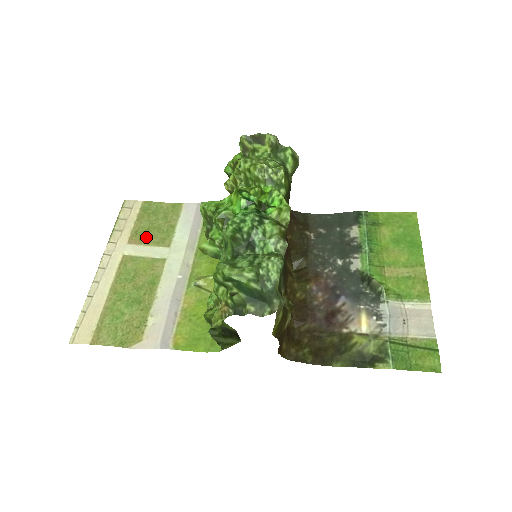
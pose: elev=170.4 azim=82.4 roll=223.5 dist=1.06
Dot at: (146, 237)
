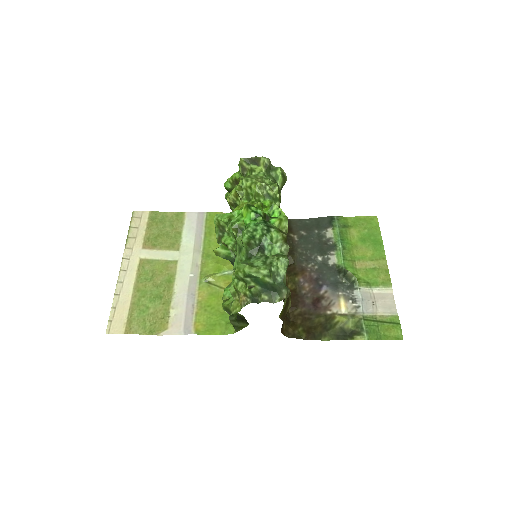
Dot at: (157, 243)
